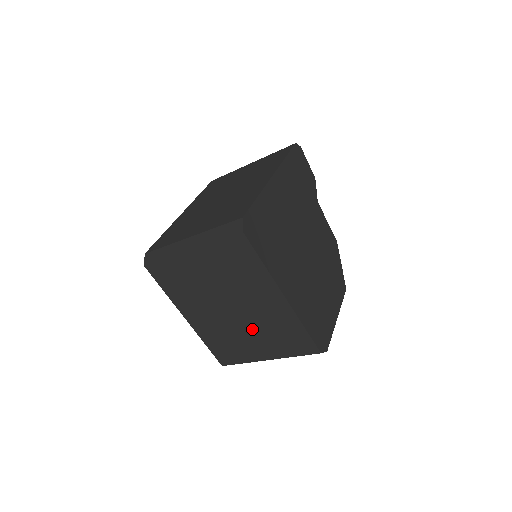
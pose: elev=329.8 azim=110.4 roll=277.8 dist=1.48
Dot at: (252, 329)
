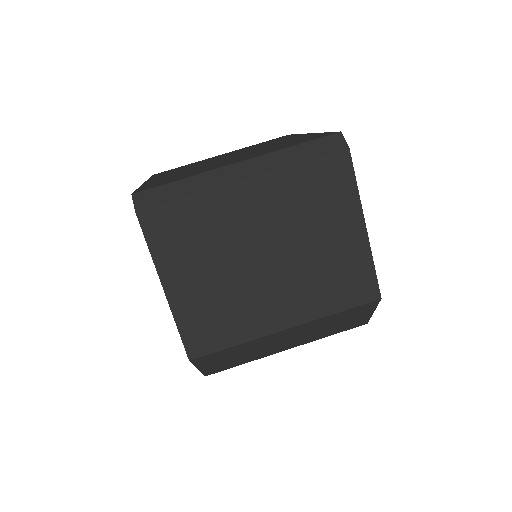
Dot at: (242, 156)
